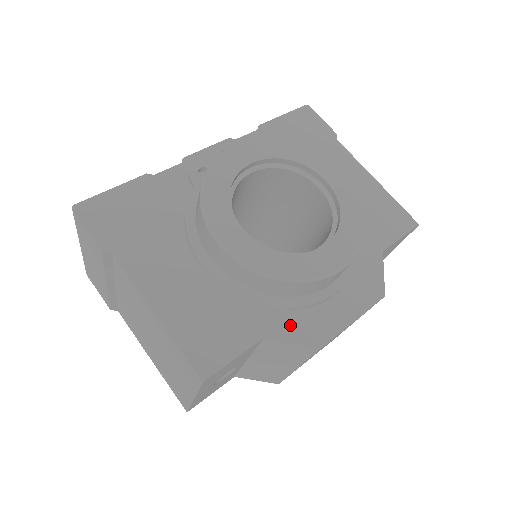
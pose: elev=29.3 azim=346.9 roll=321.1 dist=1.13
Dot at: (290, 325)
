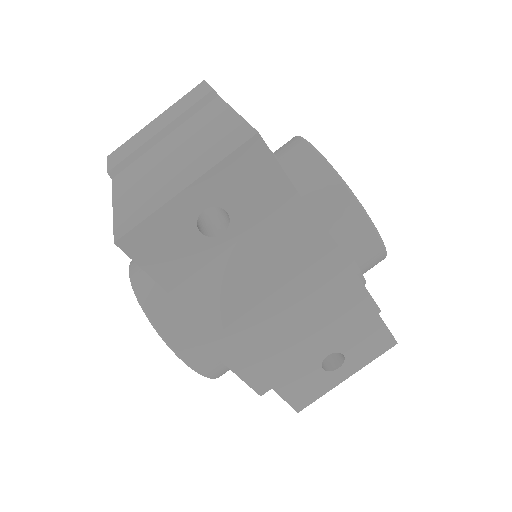
Dot at: occluded
